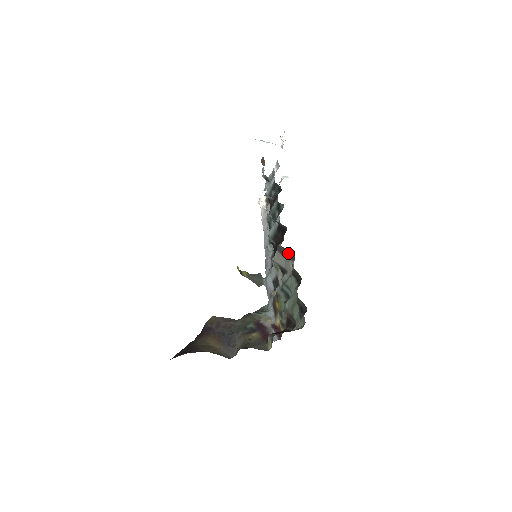
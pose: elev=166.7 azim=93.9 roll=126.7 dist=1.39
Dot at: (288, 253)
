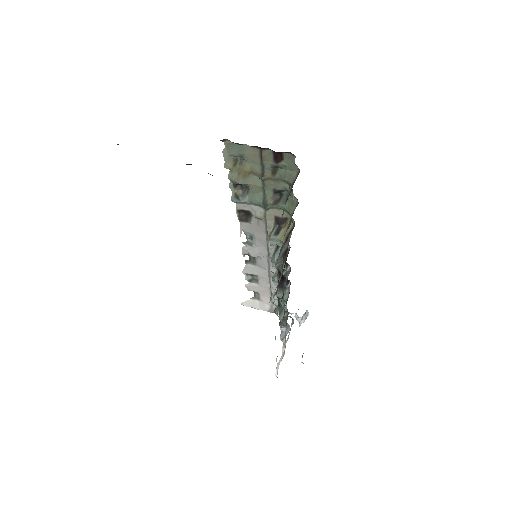
Dot at: occluded
